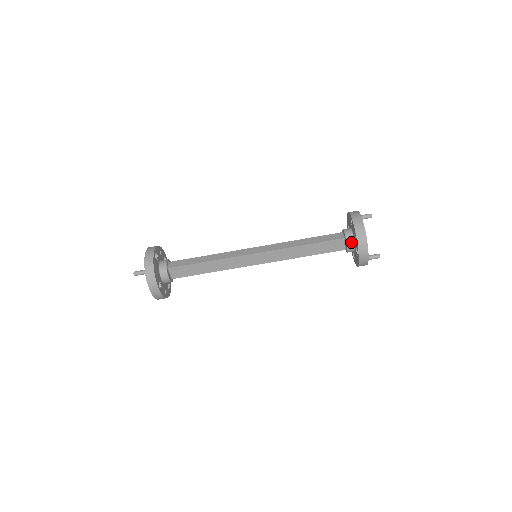
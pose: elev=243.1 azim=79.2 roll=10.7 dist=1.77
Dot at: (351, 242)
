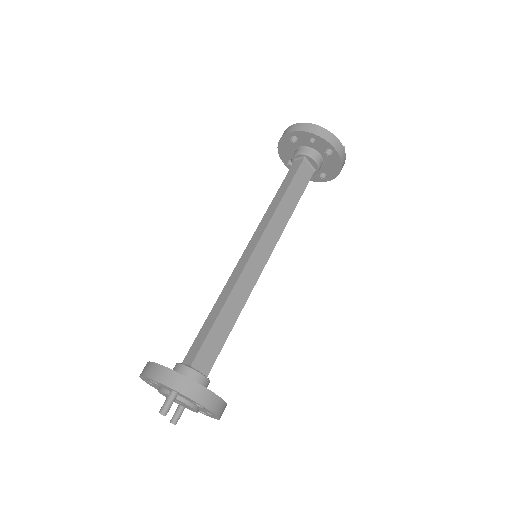
Dot at: (313, 153)
